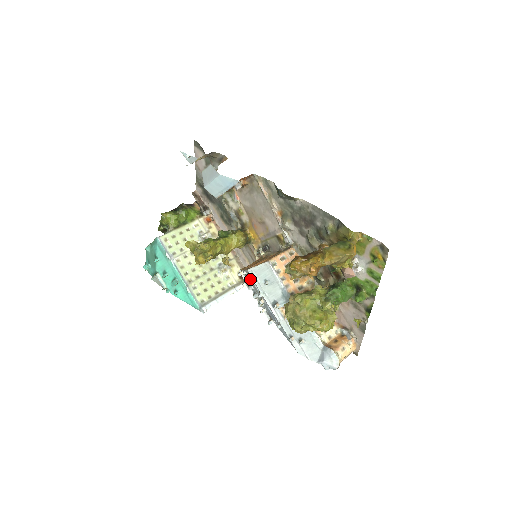
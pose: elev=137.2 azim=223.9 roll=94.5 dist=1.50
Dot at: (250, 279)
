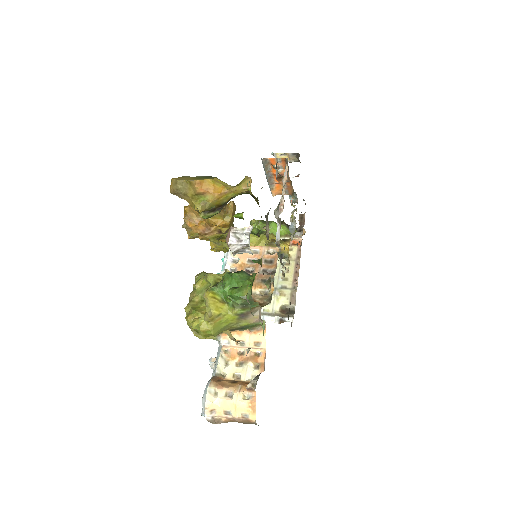
Dot at: occluded
